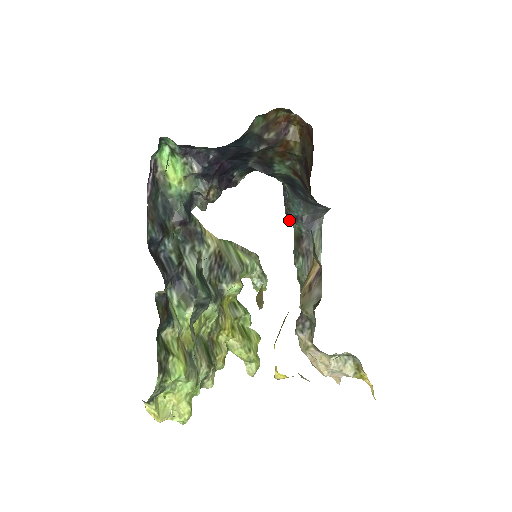
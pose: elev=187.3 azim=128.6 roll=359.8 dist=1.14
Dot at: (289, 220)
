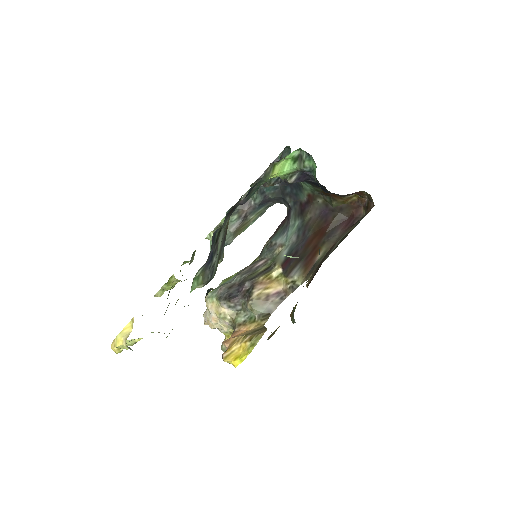
Dot at: (254, 184)
